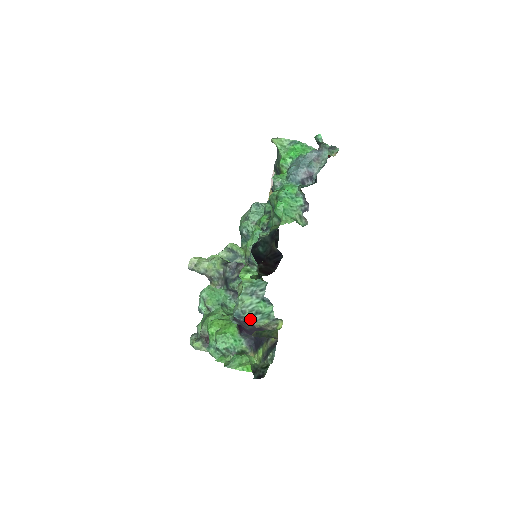
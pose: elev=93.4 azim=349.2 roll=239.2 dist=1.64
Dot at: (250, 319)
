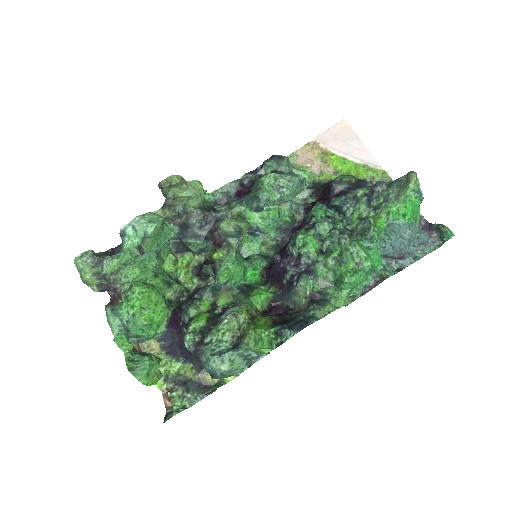
Dot at: occluded
